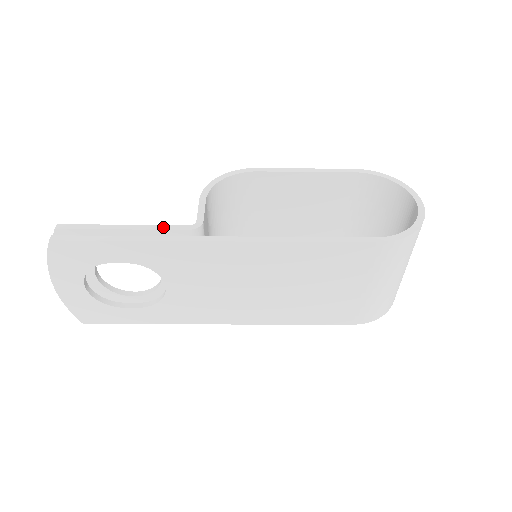
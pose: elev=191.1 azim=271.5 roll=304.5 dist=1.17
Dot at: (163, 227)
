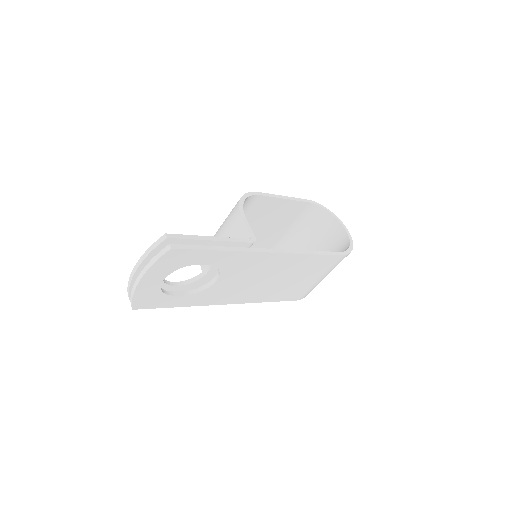
Dot at: (236, 240)
